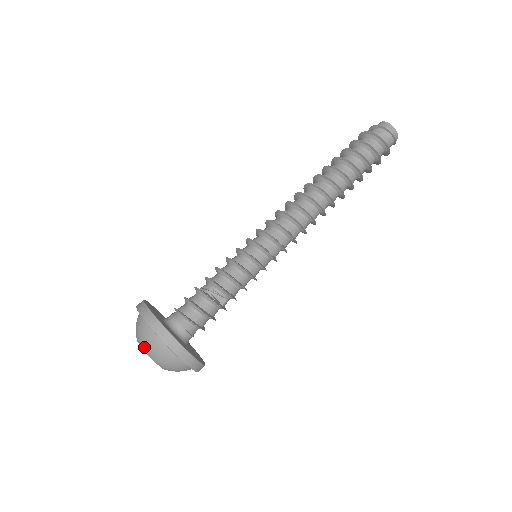
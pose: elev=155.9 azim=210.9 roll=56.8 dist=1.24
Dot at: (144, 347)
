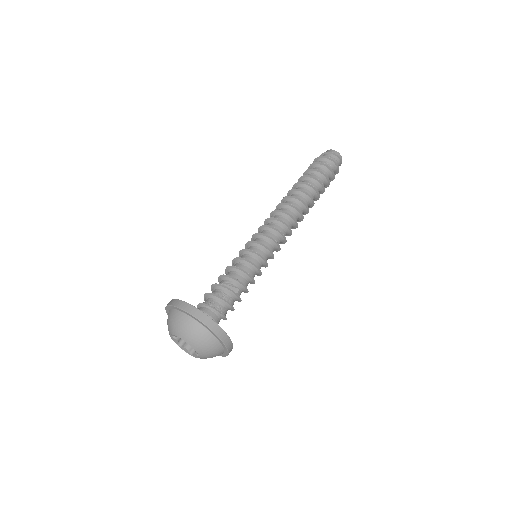
Dot at: (177, 332)
